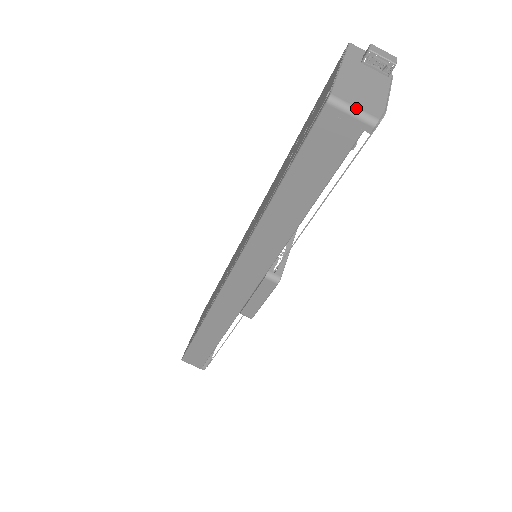
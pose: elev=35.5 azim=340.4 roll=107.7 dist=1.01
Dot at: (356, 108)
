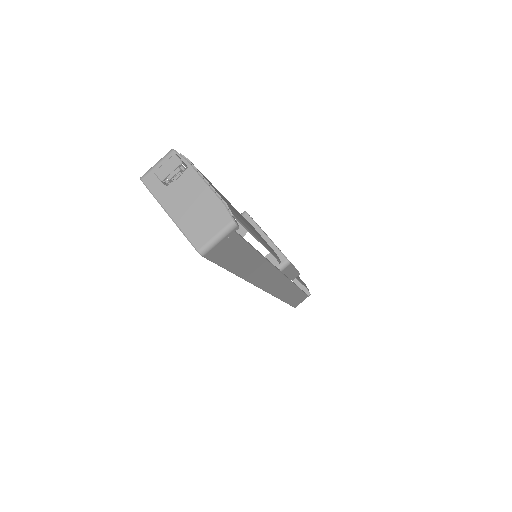
Dot at: (216, 236)
